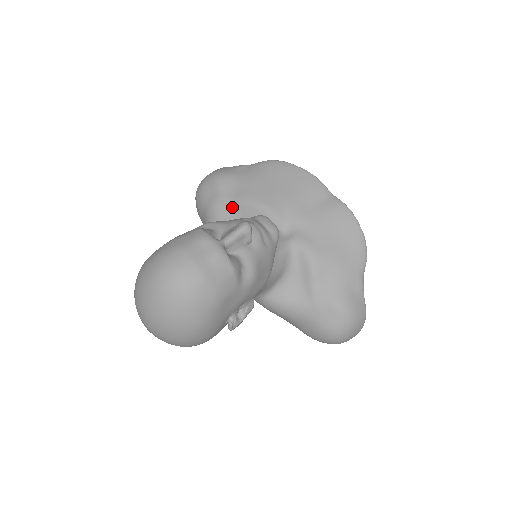
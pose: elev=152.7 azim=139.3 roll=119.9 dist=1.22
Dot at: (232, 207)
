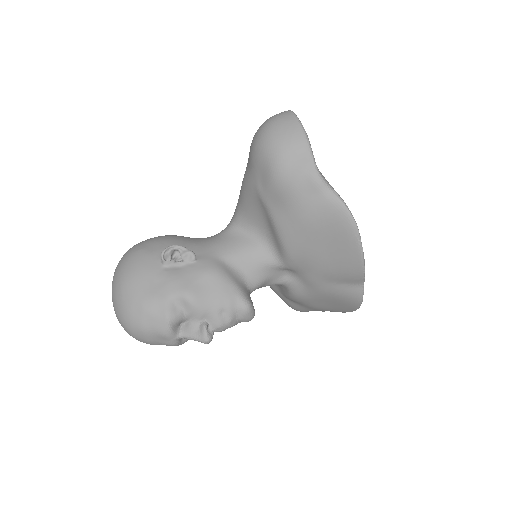
Dot at: (266, 214)
